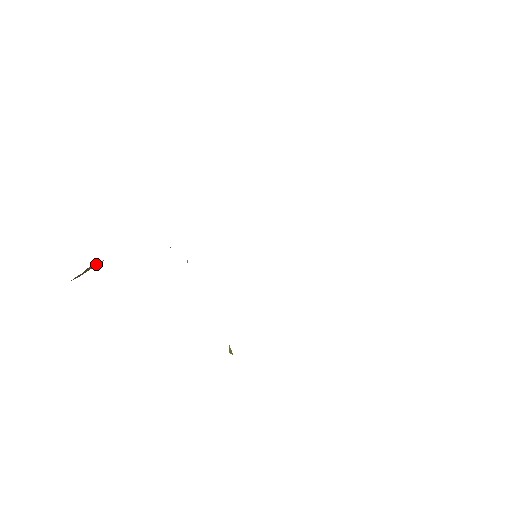
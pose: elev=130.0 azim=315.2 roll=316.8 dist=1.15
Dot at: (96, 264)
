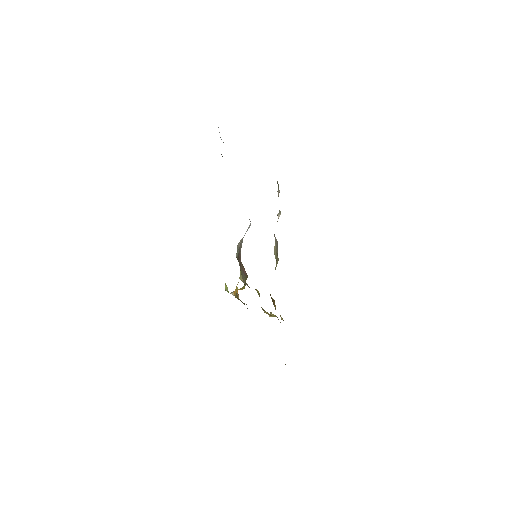
Dot at: occluded
